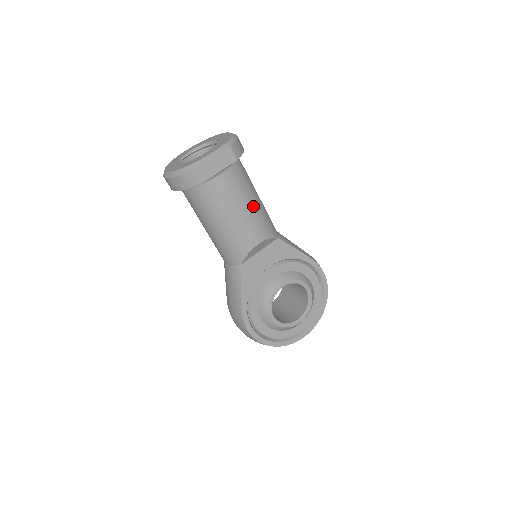
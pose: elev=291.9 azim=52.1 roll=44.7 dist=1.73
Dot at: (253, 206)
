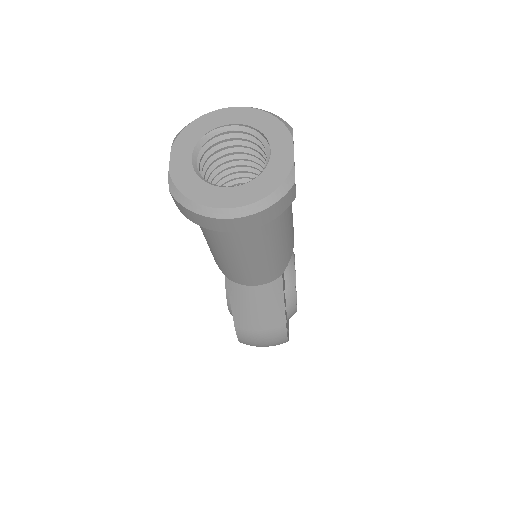
Dot at: occluded
